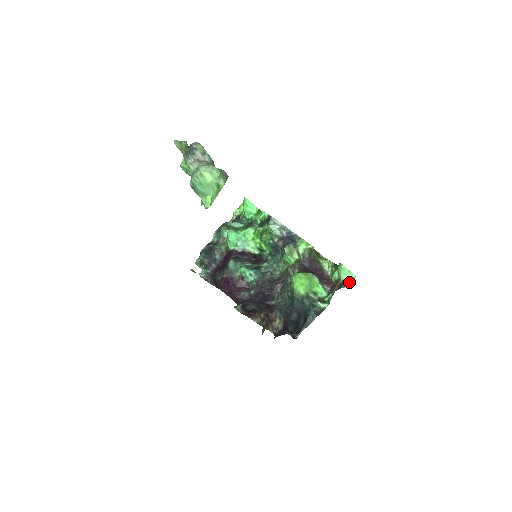
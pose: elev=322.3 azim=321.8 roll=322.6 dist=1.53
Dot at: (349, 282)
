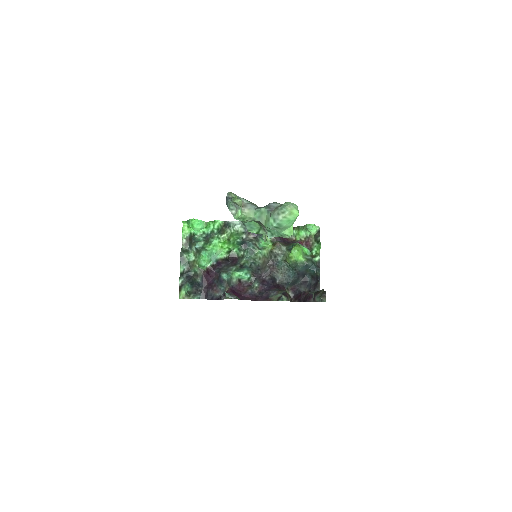
Dot at: (319, 233)
